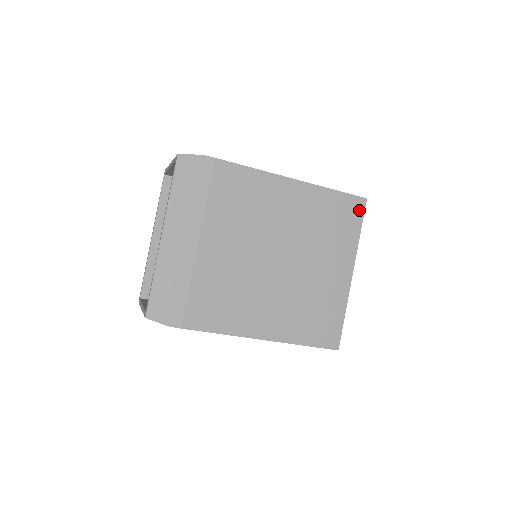
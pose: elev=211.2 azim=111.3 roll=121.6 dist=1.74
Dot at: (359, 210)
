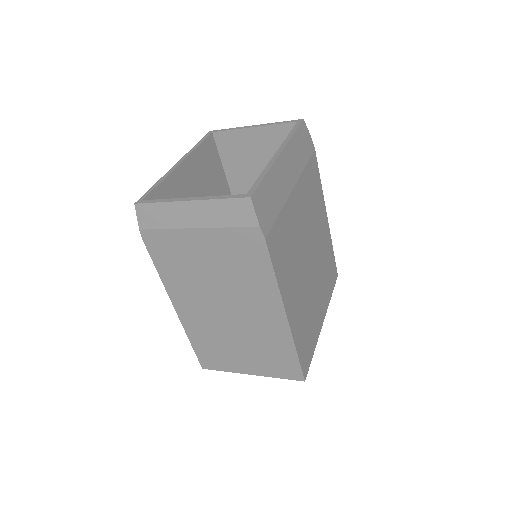
Dot at: (335, 278)
